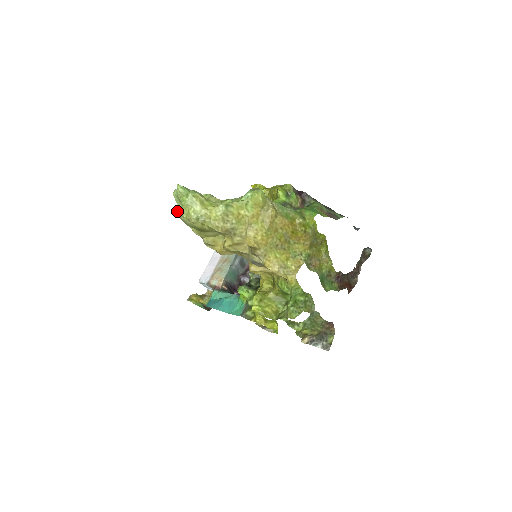
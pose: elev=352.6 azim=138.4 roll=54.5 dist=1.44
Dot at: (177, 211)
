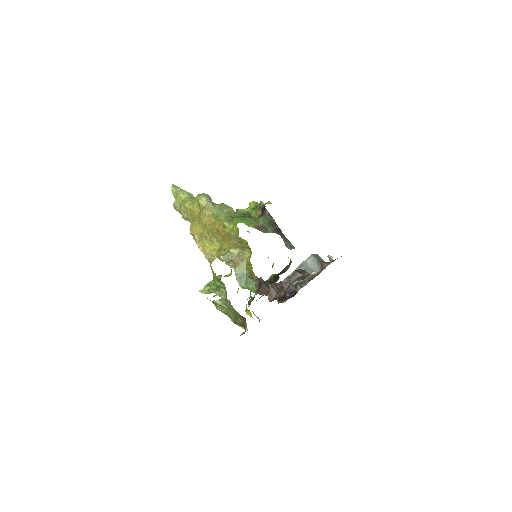
Dot at: occluded
